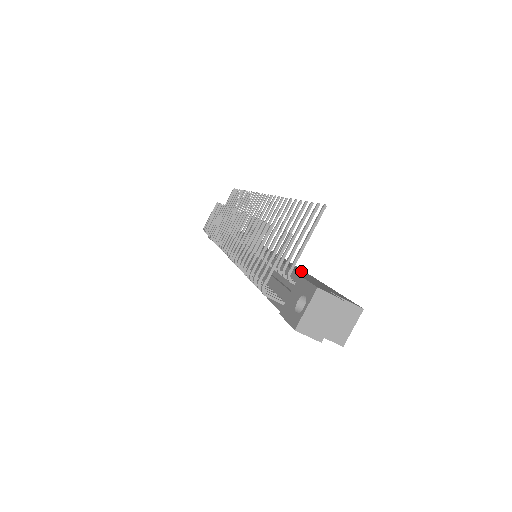
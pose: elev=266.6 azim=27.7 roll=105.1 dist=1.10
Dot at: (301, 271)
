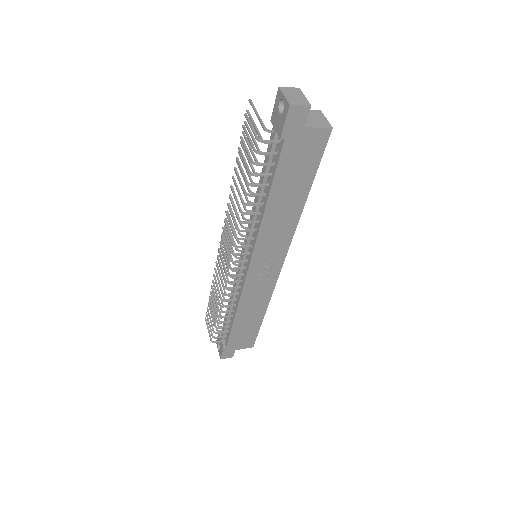
Dot at: occluded
